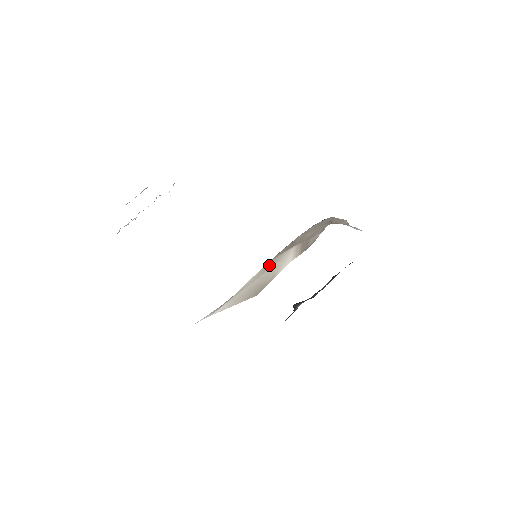
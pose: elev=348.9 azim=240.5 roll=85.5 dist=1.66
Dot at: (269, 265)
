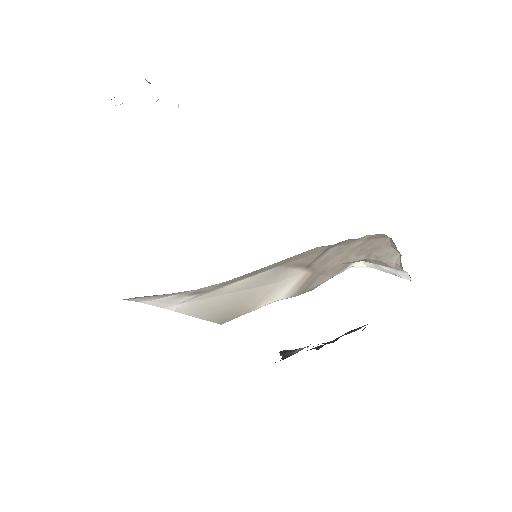
Dot at: (270, 276)
